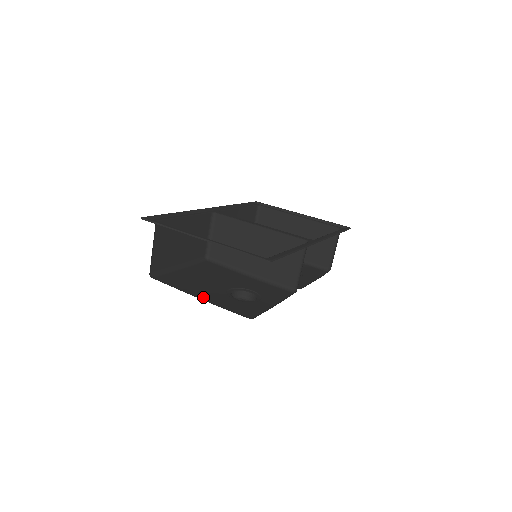
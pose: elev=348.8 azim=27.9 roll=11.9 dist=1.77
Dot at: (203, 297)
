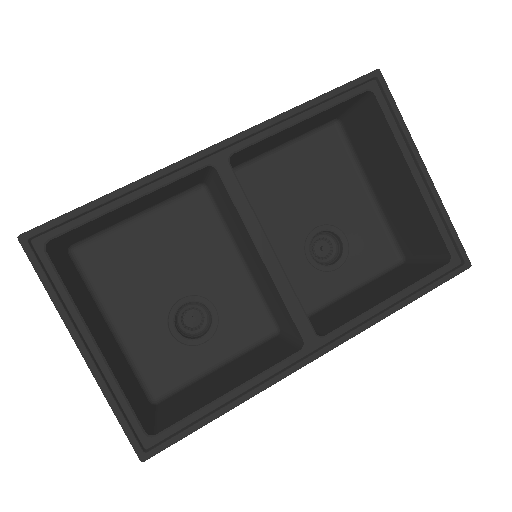
Dot at: (123, 323)
